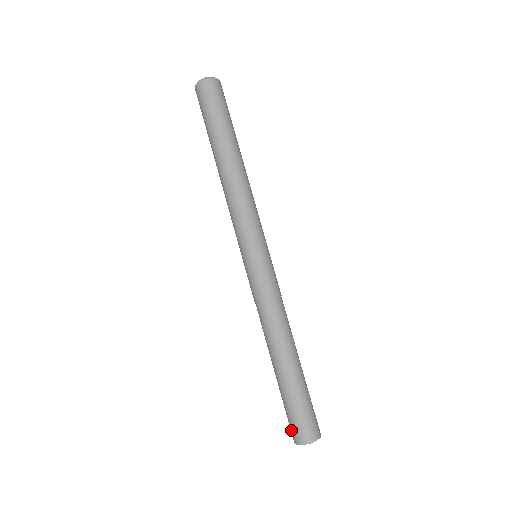
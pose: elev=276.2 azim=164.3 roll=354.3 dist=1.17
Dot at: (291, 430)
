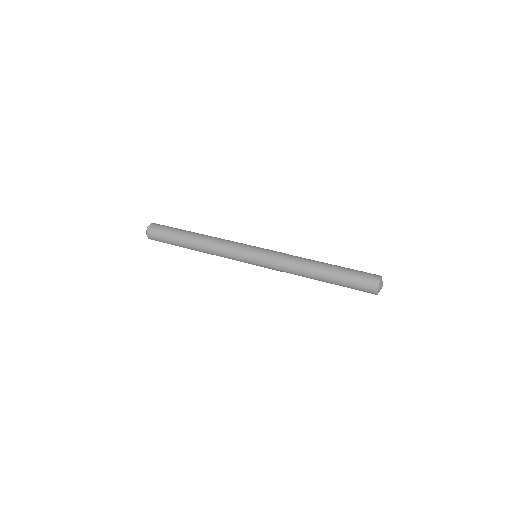
Dot at: (368, 288)
